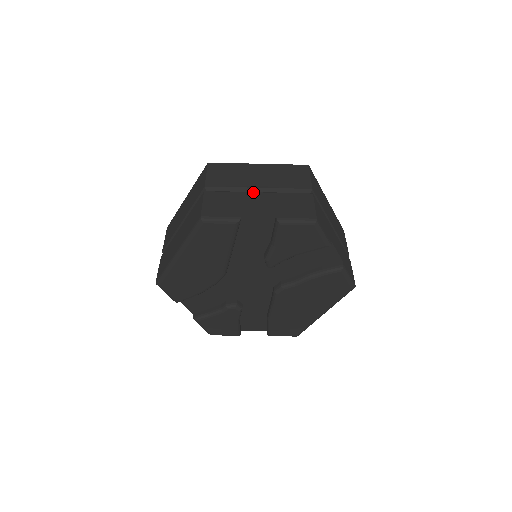
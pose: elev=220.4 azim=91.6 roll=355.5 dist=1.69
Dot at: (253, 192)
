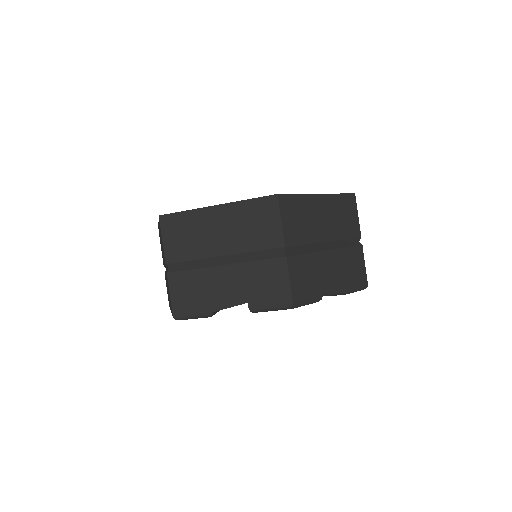
Dot at: (218, 266)
